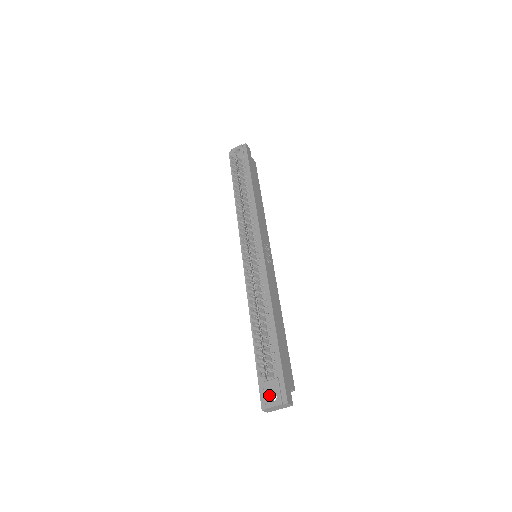
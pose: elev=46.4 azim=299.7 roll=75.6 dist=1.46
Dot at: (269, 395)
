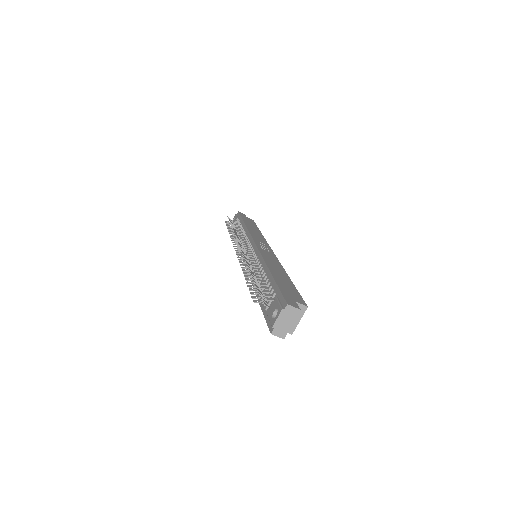
Dot at: (273, 316)
